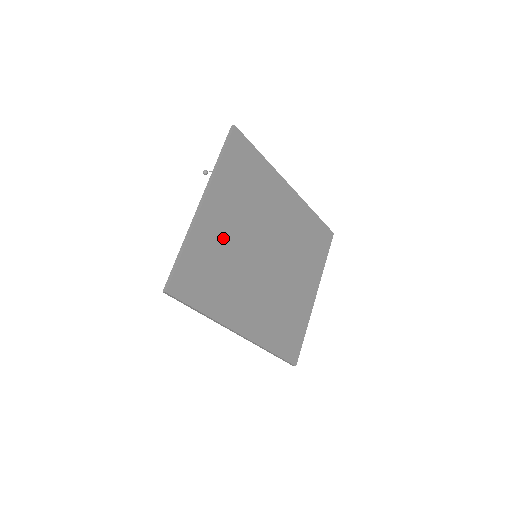
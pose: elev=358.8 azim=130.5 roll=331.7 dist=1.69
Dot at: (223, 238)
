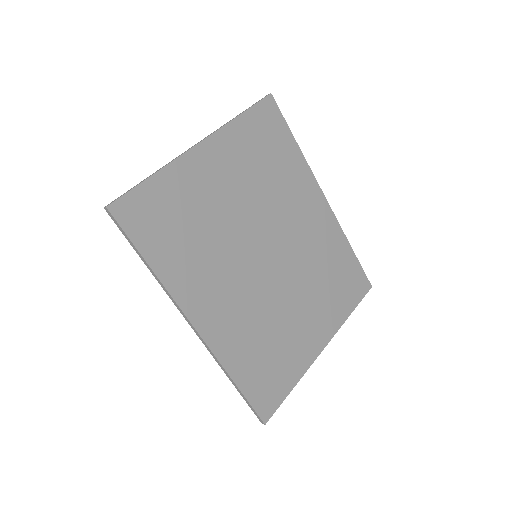
Dot at: (212, 196)
